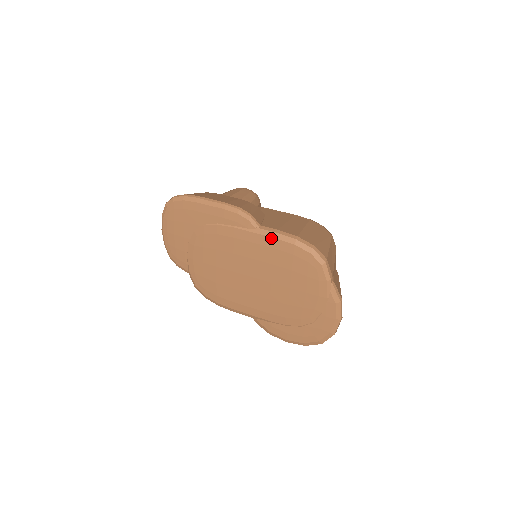
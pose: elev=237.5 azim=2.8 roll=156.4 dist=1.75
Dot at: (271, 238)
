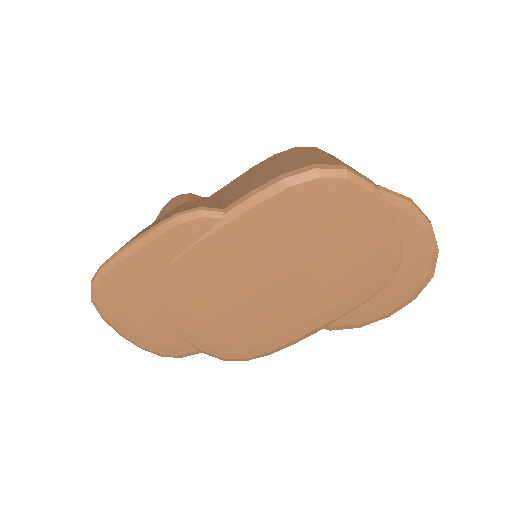
Dot at: (251, 210)
